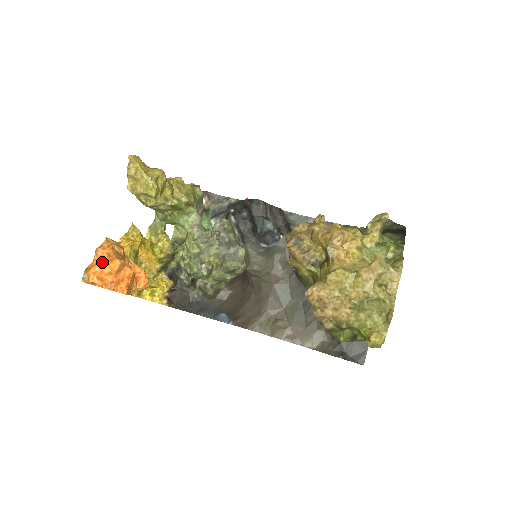
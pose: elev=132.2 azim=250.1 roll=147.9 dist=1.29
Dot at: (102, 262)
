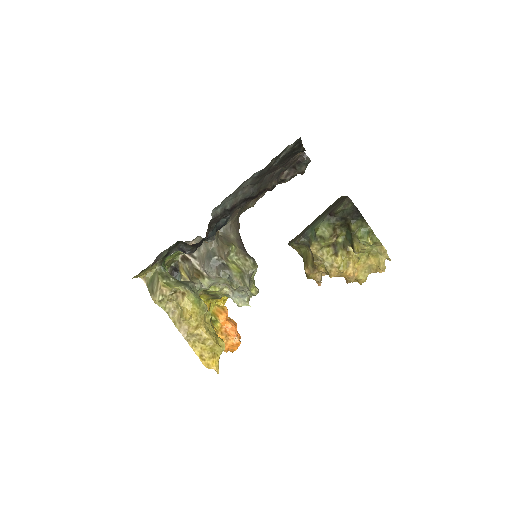
Dot at: (235, 348)
